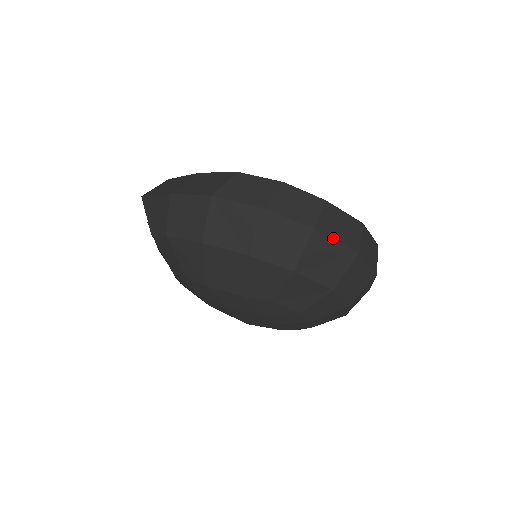
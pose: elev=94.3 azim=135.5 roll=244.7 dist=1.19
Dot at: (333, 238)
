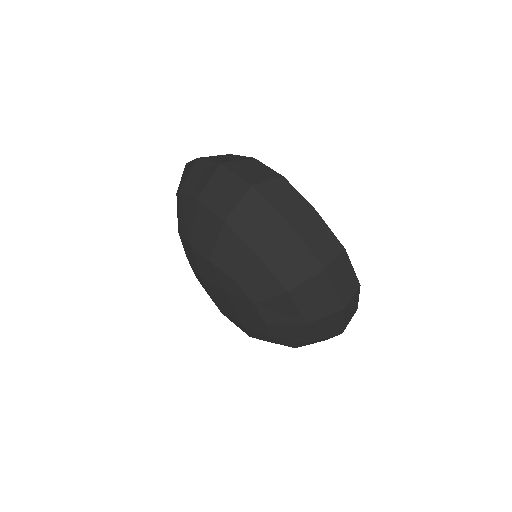
Dot at: (304, 240)
